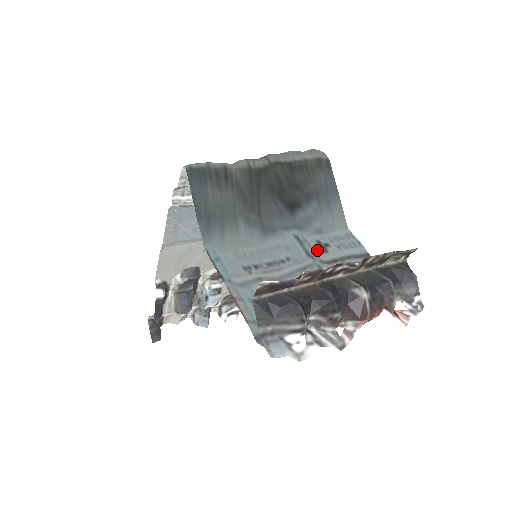
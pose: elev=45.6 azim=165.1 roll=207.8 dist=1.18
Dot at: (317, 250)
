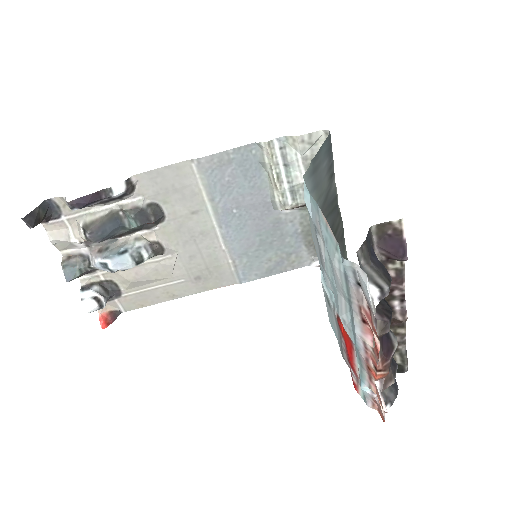
Dot at: (328, 297)
